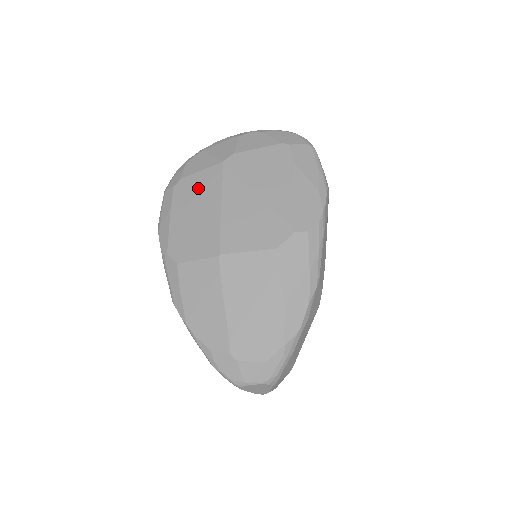
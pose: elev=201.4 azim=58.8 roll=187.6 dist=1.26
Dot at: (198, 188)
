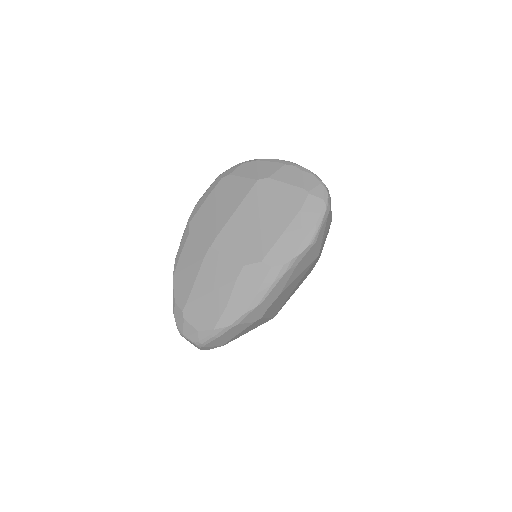
Dot at: (232, 189)
